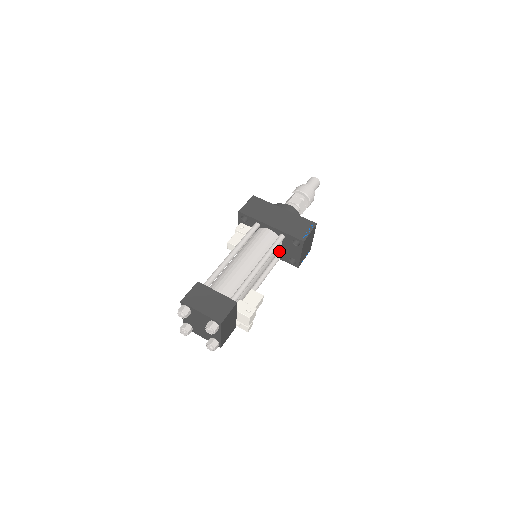
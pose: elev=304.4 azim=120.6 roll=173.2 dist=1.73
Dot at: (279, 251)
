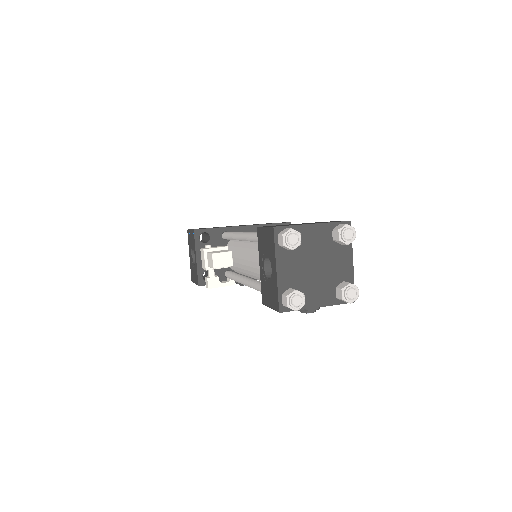
Dot at: occluded
